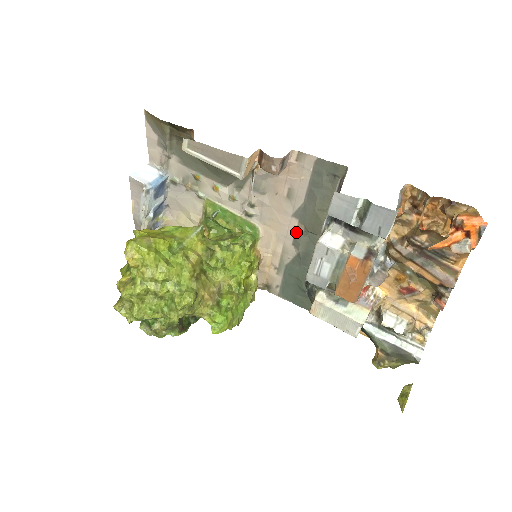
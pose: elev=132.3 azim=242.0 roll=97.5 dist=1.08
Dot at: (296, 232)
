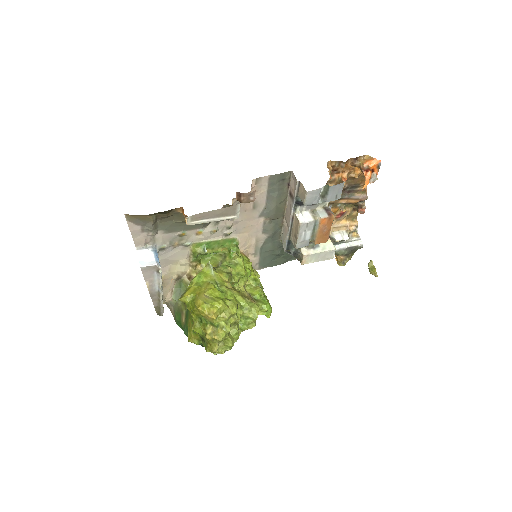
Dot at: (263, 225)
